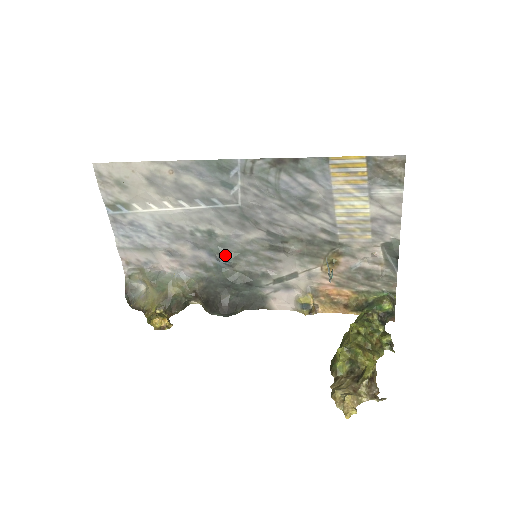
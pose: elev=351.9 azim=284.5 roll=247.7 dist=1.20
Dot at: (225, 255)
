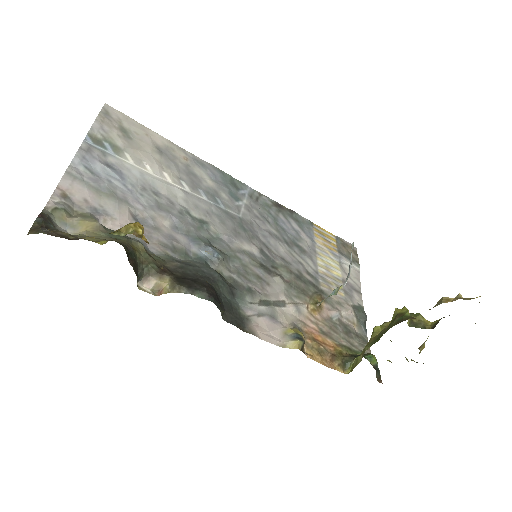
Dot at: (215, 247)
